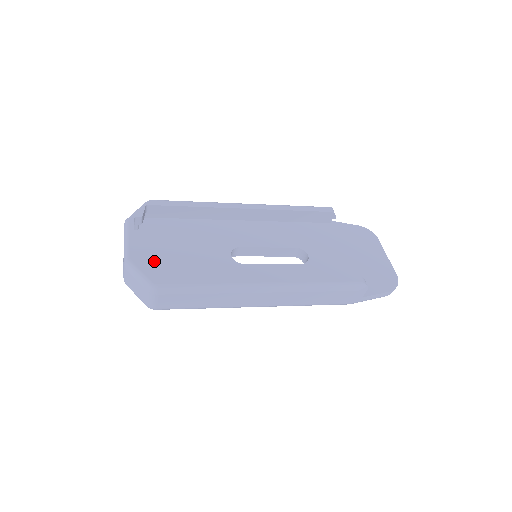
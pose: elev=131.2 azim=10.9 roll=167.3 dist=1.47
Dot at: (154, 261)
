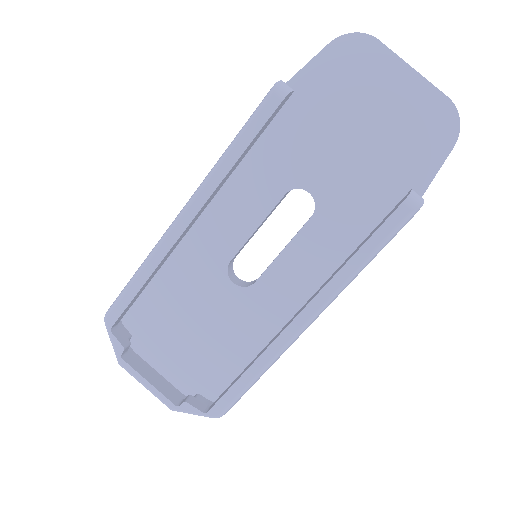
Dot at: (182, 360)
